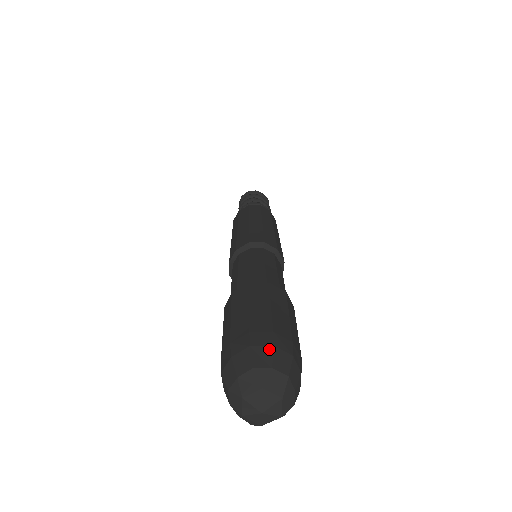
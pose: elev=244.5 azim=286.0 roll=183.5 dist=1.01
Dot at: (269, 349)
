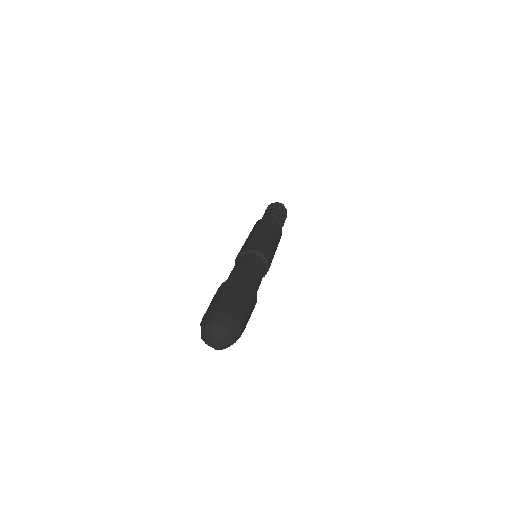
Dot at: (238, 326)
